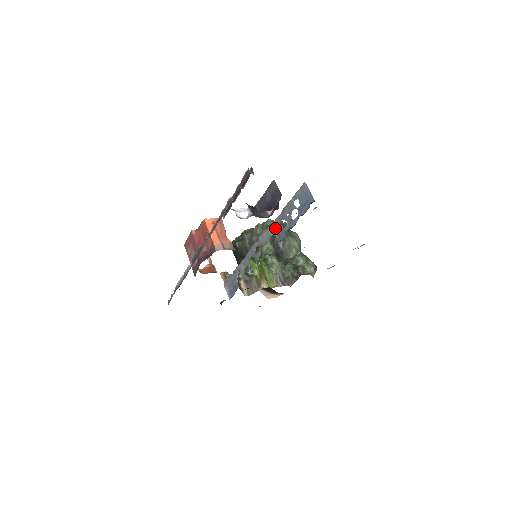
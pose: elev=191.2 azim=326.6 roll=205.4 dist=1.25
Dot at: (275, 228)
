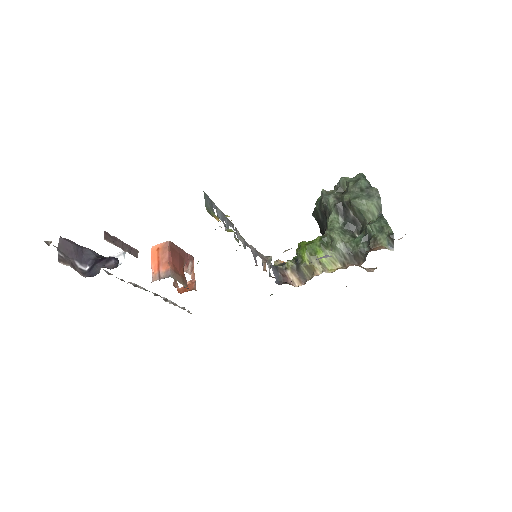
Dot at: (237, 233)
